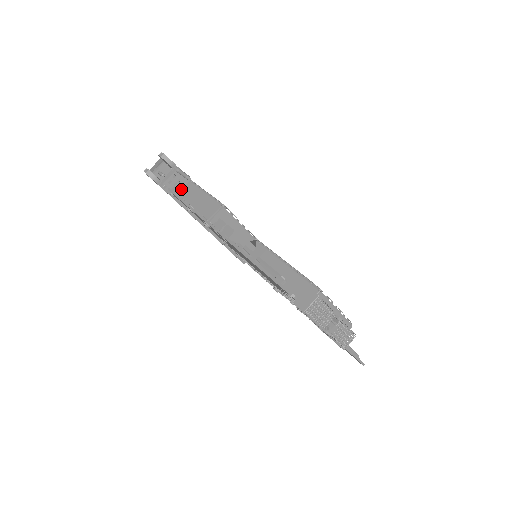
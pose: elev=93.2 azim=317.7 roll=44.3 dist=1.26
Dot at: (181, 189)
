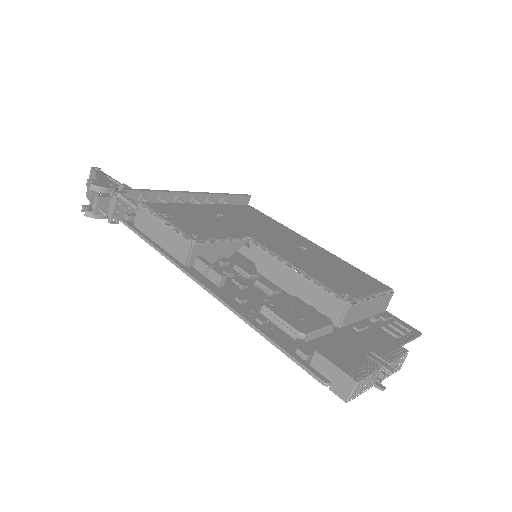
Dot at: (135, 218)
